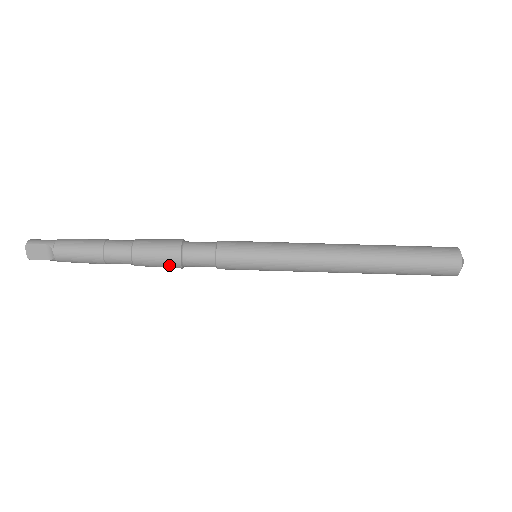
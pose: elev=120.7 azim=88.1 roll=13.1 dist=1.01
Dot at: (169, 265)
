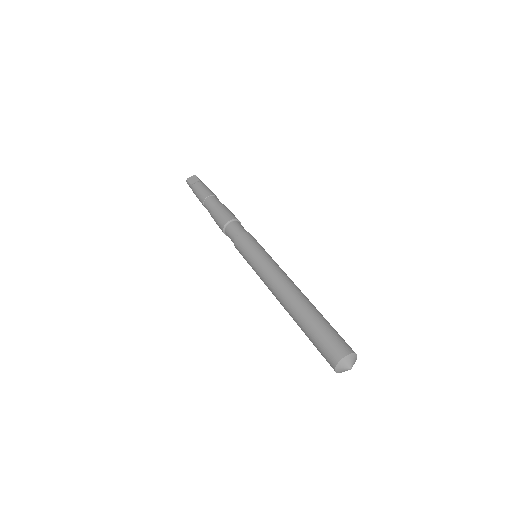
Dot at: (222, 220)
